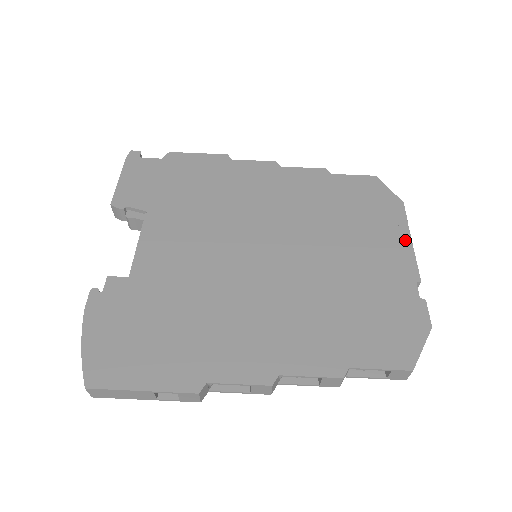
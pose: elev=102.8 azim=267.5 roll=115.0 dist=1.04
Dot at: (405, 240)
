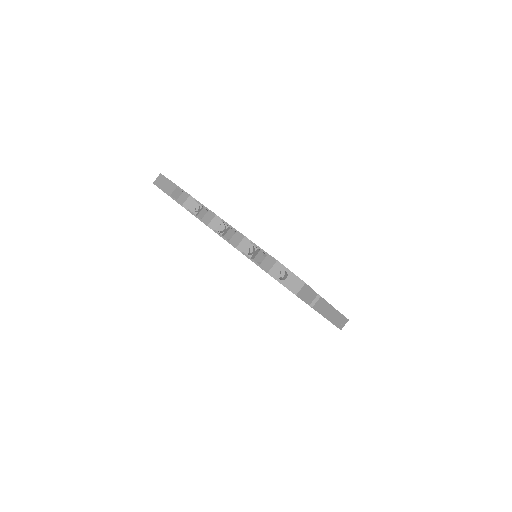
Dot at: occluded
